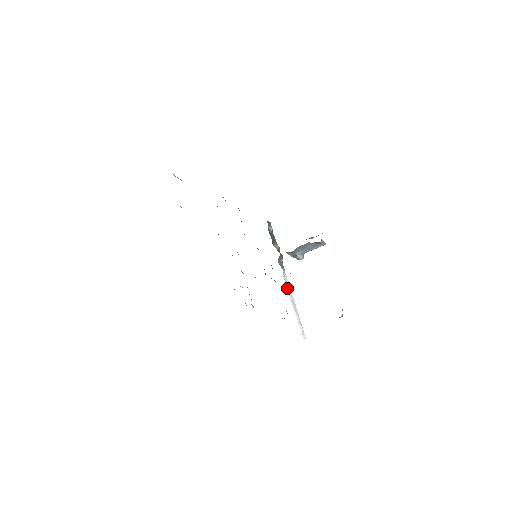
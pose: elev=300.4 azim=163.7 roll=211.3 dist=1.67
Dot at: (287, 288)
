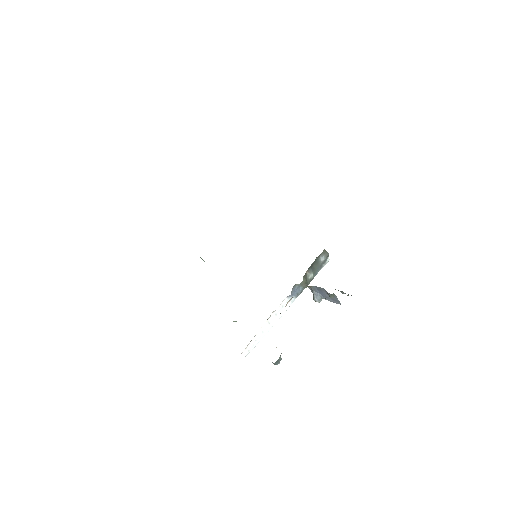
Dot at: (276, 310)
